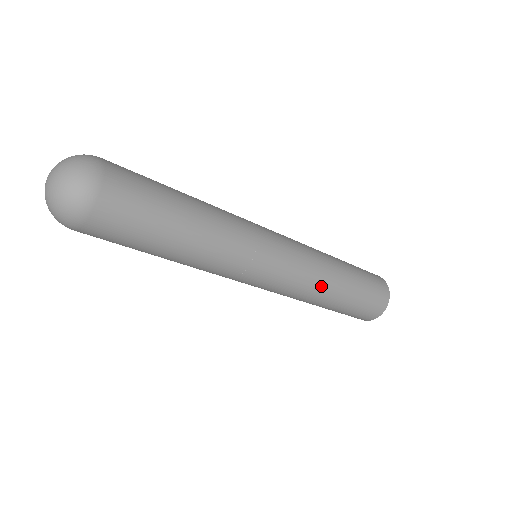
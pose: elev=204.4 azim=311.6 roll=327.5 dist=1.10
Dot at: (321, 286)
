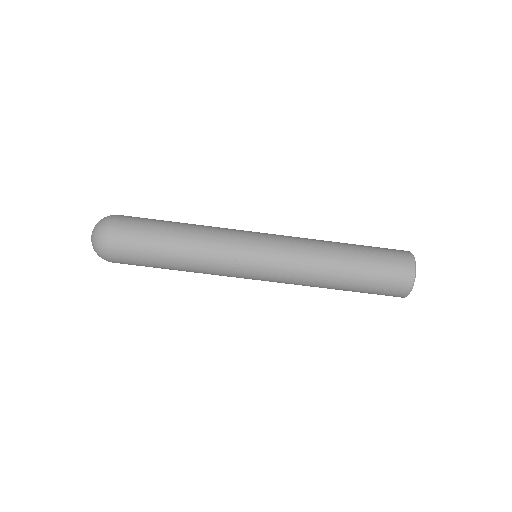
Dot at: (317, 241)
